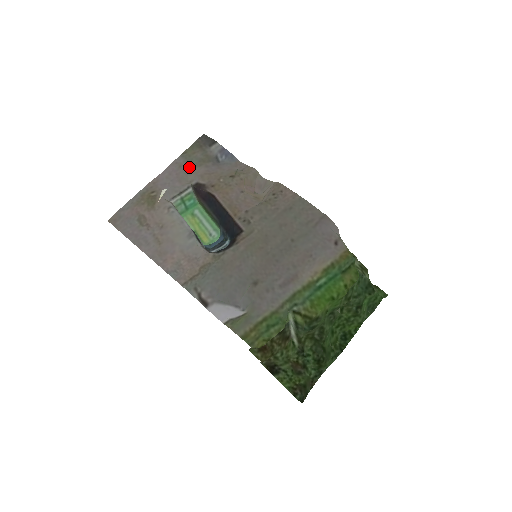
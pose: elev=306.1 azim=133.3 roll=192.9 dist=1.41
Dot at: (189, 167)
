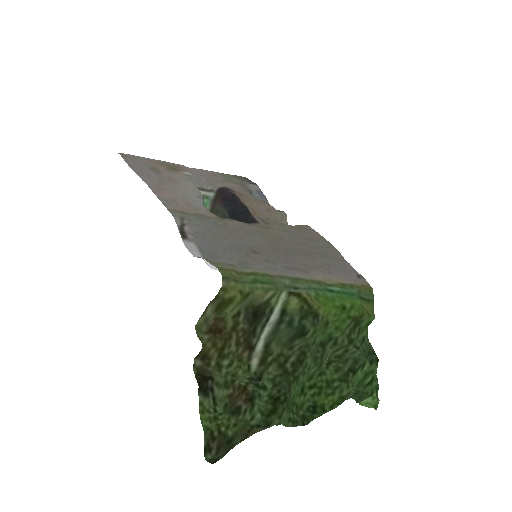
Dot at: (223, 179)
